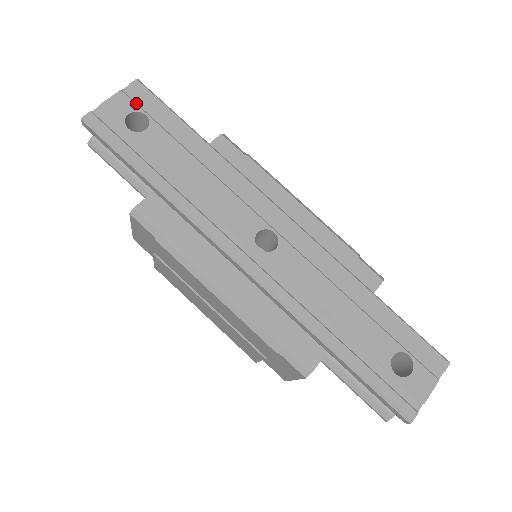
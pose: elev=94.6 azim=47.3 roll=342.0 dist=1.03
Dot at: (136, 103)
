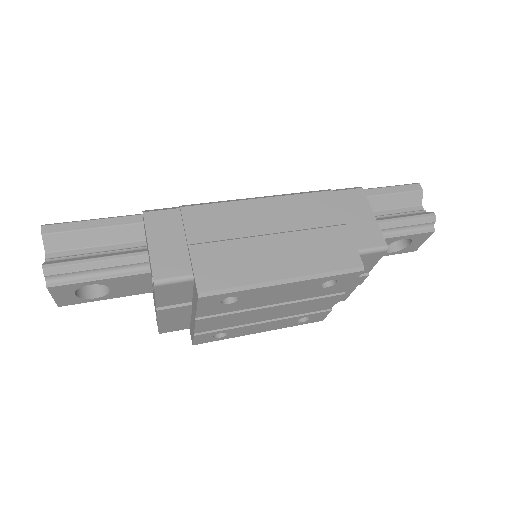
Dot at: occluded
